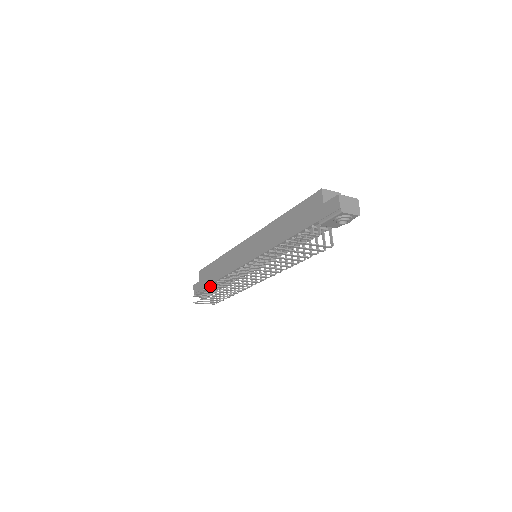
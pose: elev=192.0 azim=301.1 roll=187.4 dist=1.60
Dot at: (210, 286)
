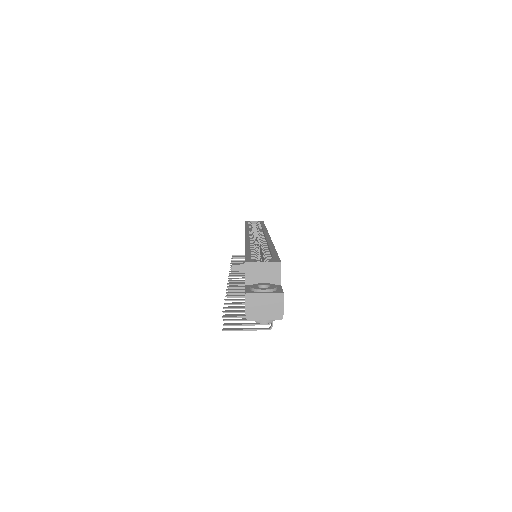
Dot at: occluded
